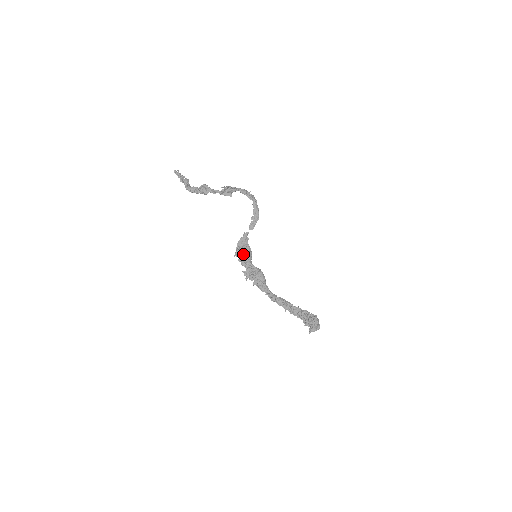
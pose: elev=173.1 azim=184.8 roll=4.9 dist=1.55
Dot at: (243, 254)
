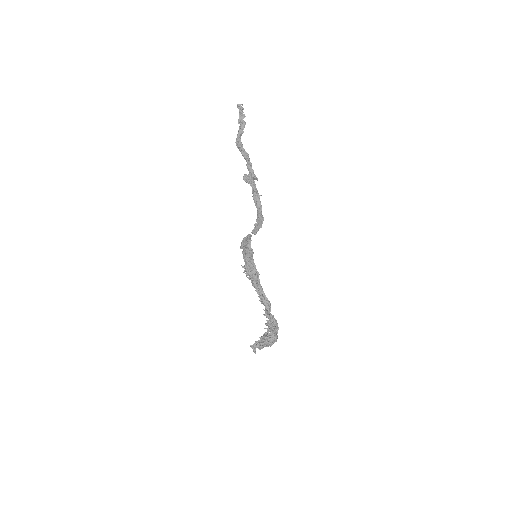
Dot at: (245, 251)
